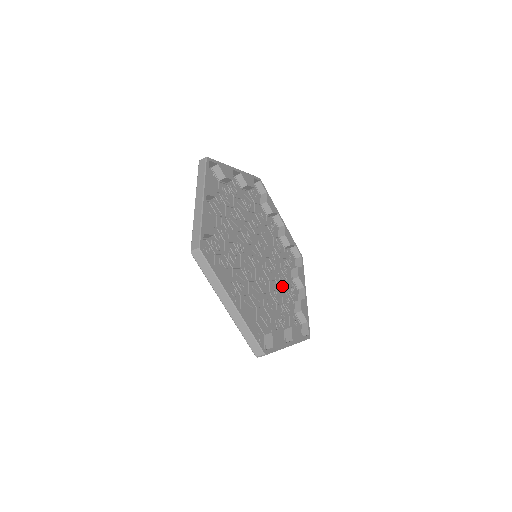
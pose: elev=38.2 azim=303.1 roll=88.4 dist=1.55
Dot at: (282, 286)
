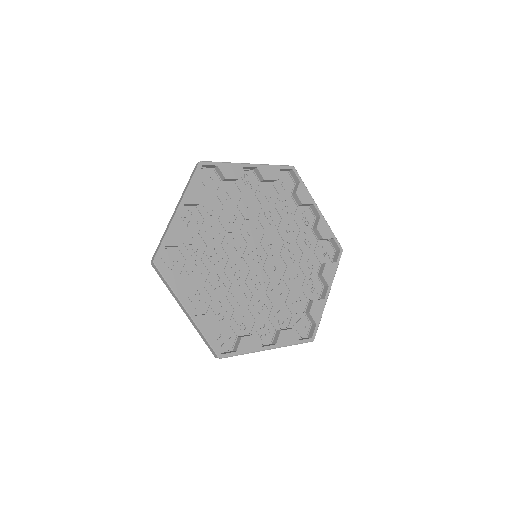
Dot at: (293, 235)
